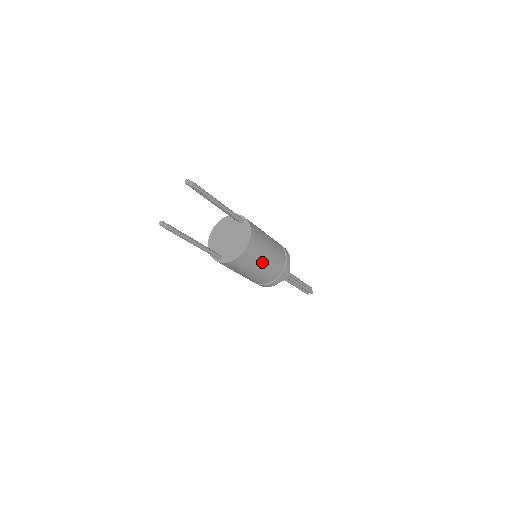
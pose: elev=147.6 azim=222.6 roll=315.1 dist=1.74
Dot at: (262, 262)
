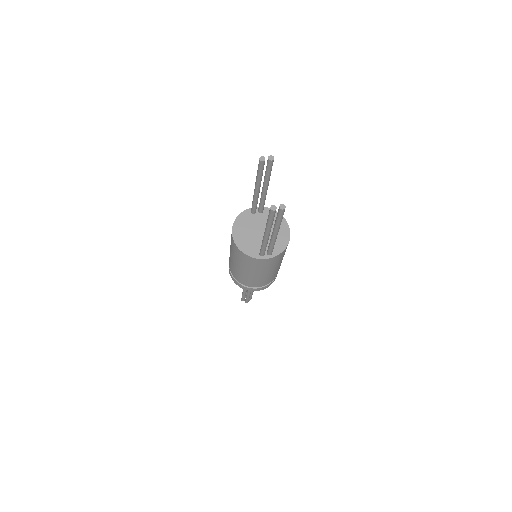
Dot at: occluded
